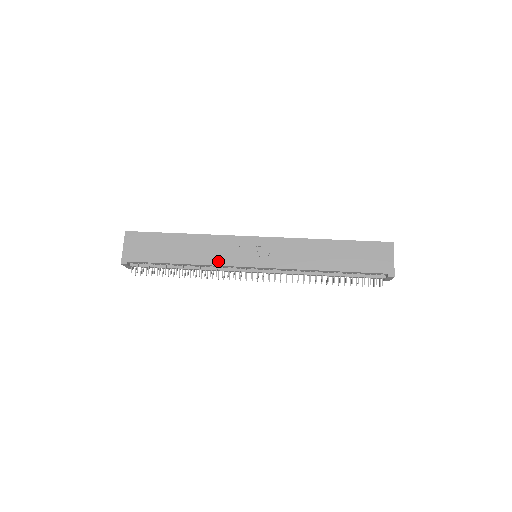
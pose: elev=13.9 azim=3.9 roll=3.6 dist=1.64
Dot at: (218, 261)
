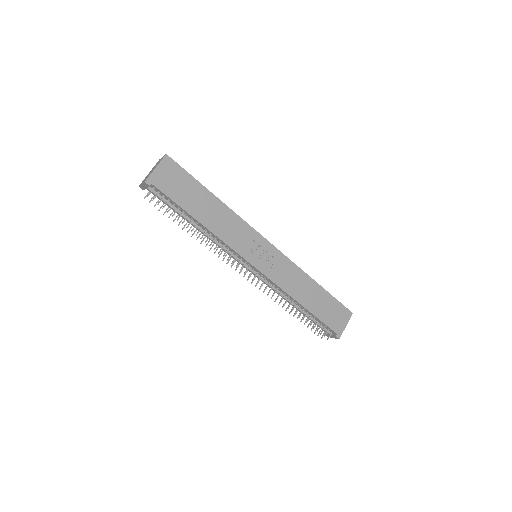
Dot at: (230, 241)
